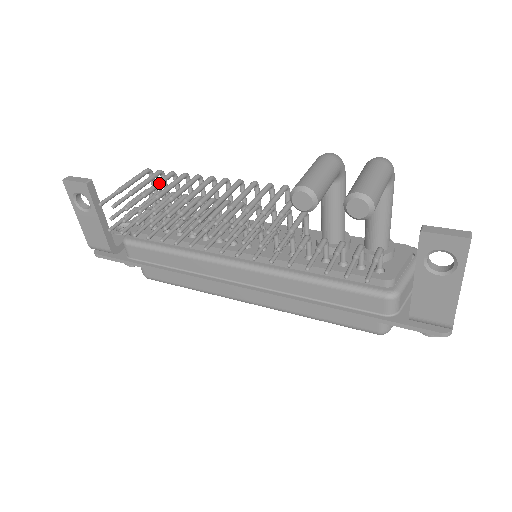
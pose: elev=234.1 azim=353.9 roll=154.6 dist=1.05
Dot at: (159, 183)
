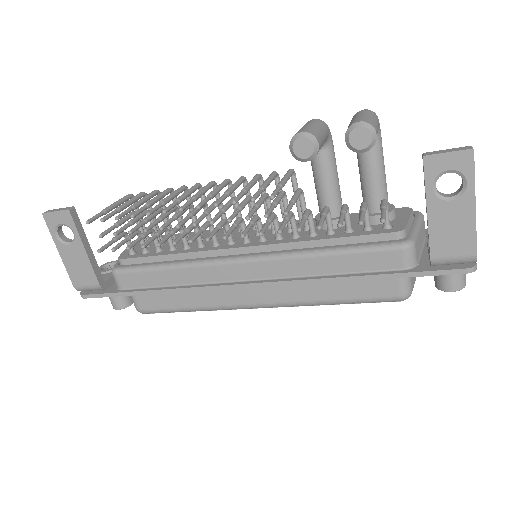
Dot at: (145, 198)
